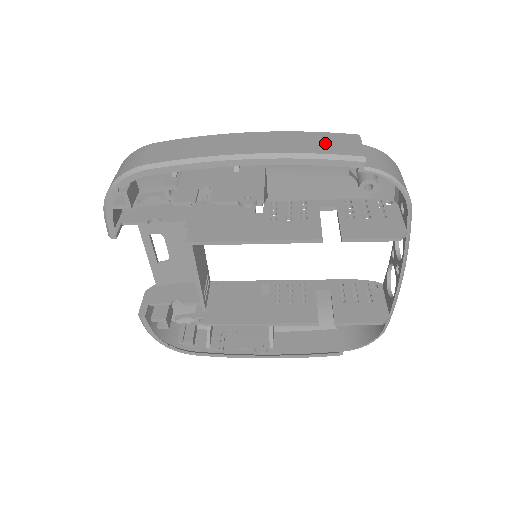
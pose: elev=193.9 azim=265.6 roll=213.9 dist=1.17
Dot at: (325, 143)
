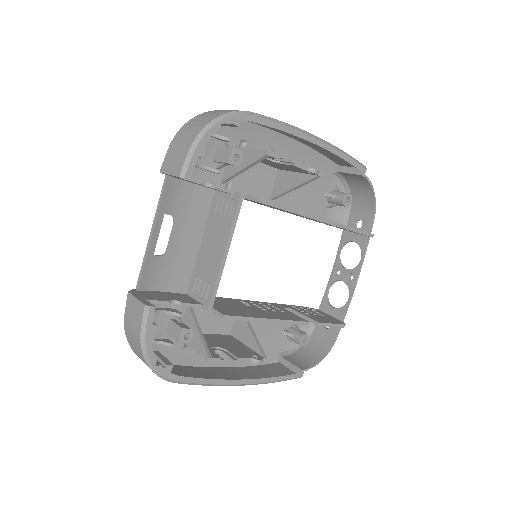
Dot at: occluded
